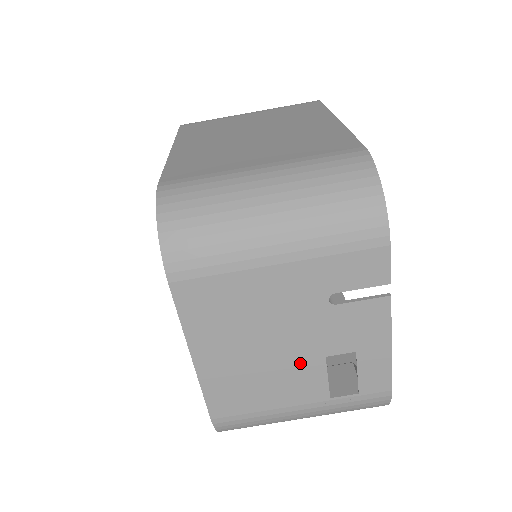
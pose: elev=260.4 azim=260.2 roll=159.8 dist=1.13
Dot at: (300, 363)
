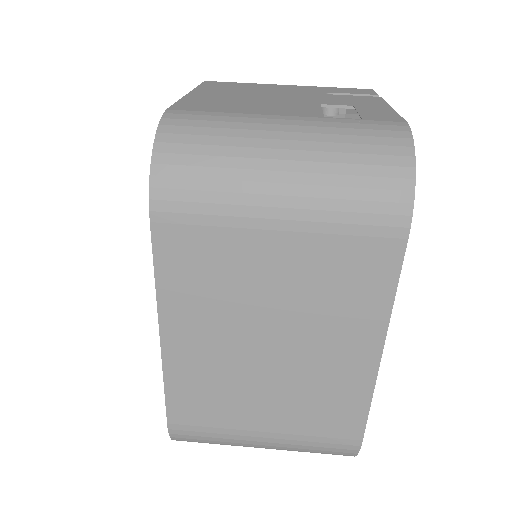
Dot at: (292, 104)
